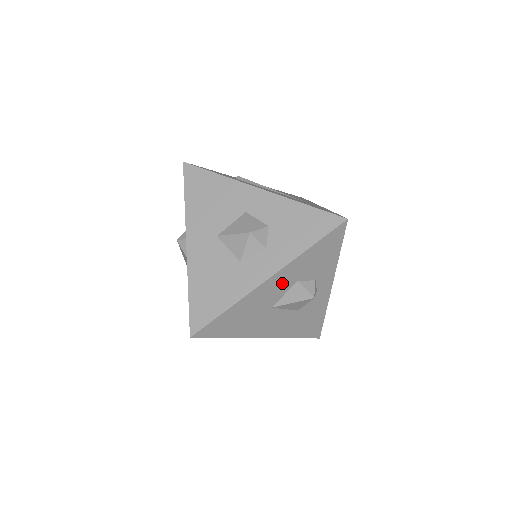
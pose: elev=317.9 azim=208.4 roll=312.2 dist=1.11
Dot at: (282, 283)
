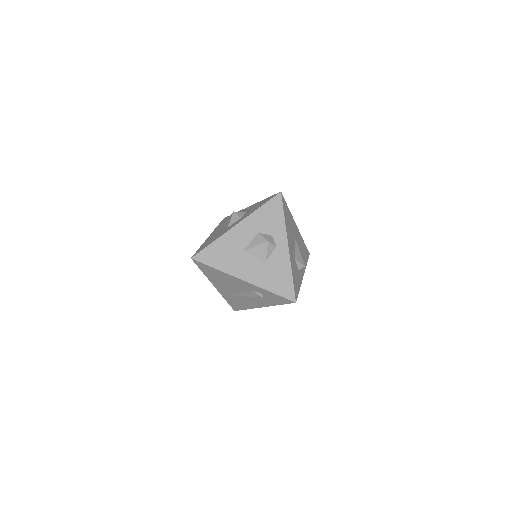
Dot at: (247, 231)
